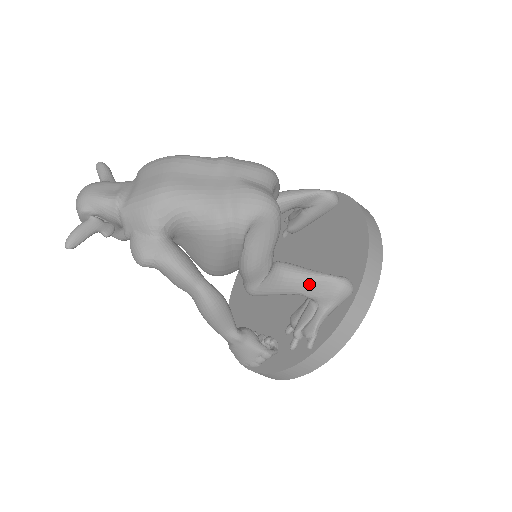
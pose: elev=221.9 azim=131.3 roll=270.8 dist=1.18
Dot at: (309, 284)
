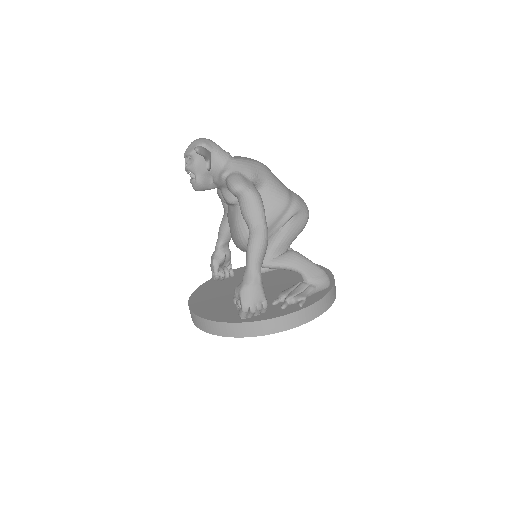
Dot at: (311, 267)
